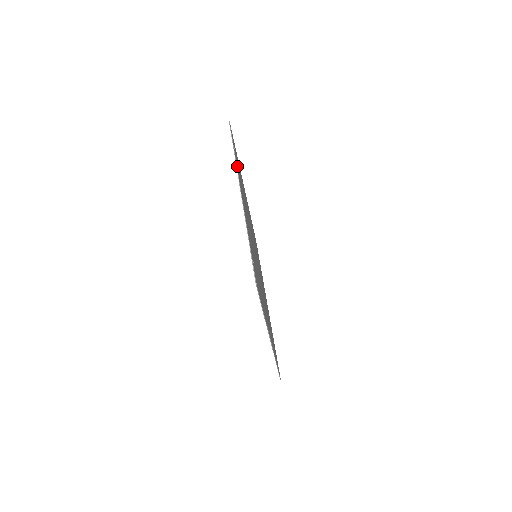
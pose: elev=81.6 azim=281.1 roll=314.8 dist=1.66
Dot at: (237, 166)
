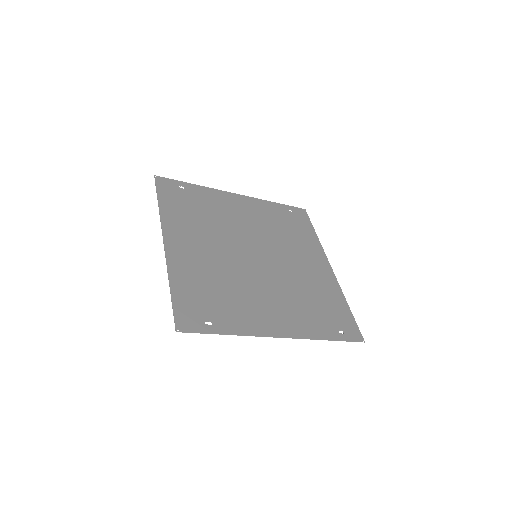
Dot at: (238, 326)
